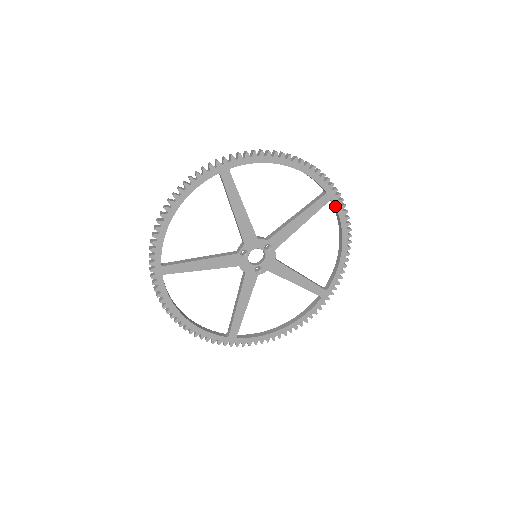
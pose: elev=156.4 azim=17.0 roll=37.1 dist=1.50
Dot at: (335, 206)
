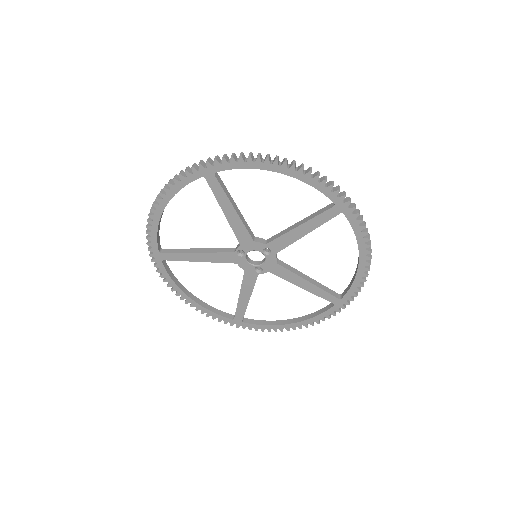
Dot at: (348, 219)
